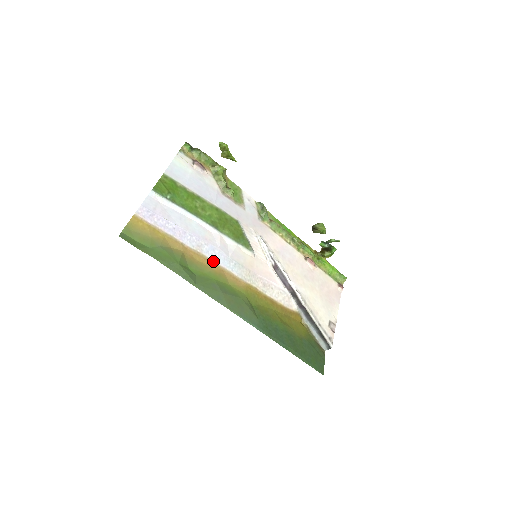
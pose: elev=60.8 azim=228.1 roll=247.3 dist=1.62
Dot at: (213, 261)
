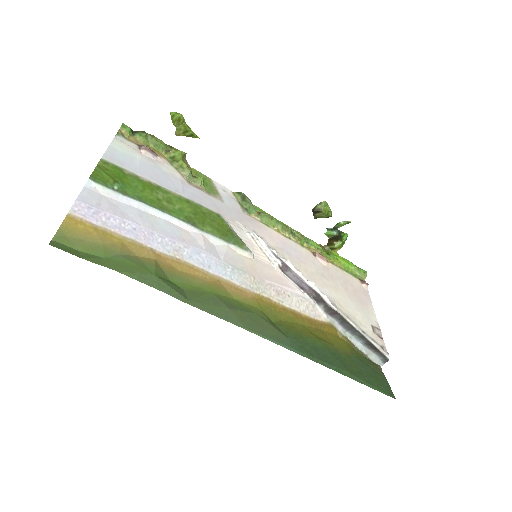
Dot at: (202, 269)
